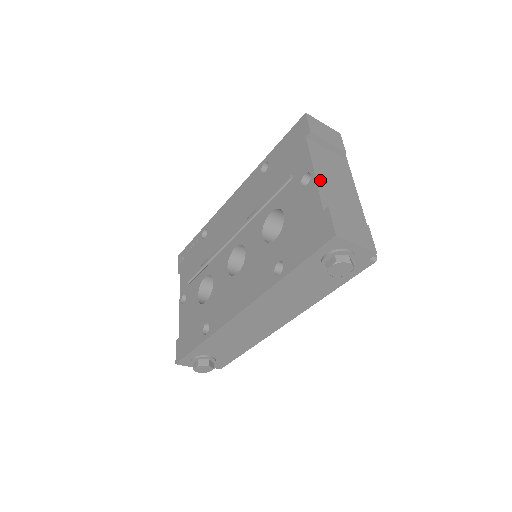
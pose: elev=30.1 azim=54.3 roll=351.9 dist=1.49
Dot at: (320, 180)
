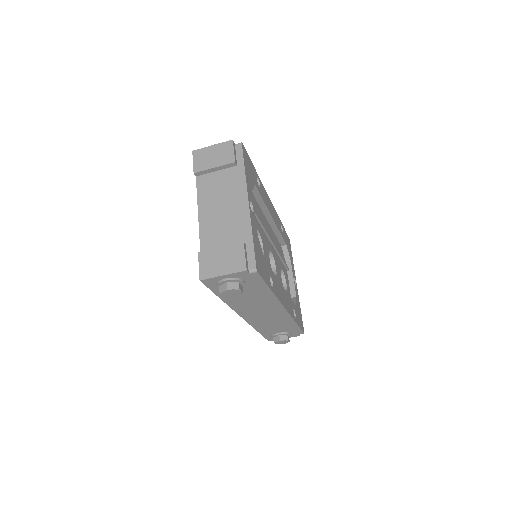
Dot at: (203, 219)
